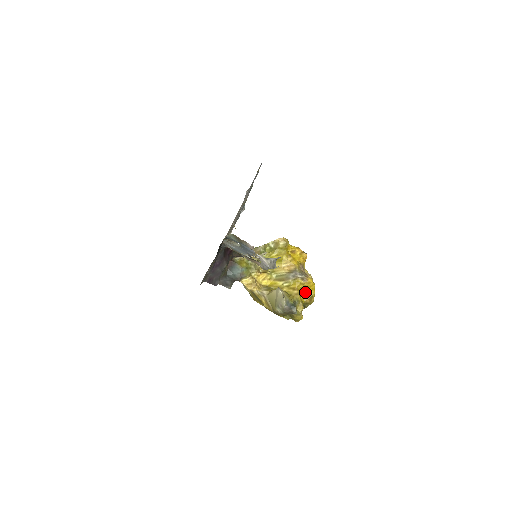
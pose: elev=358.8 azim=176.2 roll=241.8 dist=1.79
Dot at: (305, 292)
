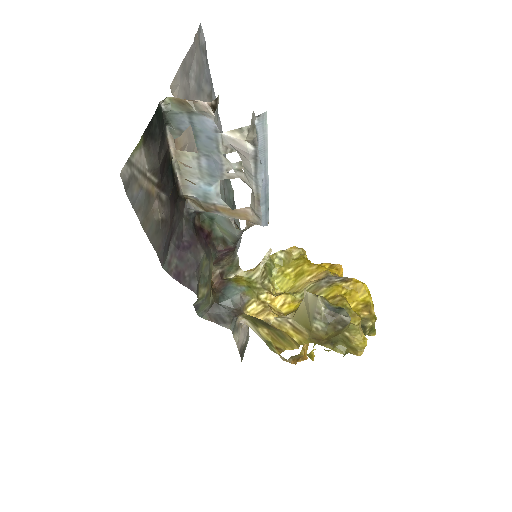
Dot at: (355, 301)
